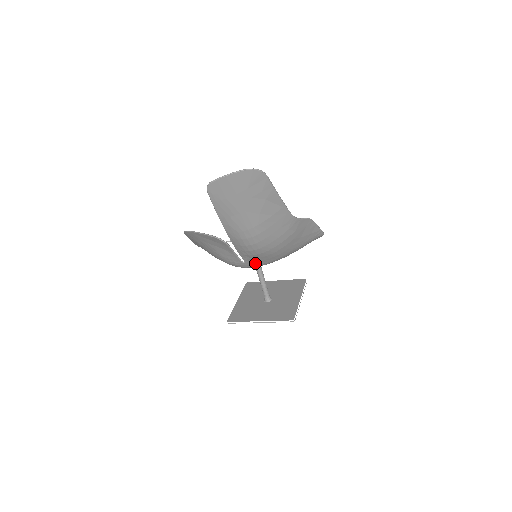
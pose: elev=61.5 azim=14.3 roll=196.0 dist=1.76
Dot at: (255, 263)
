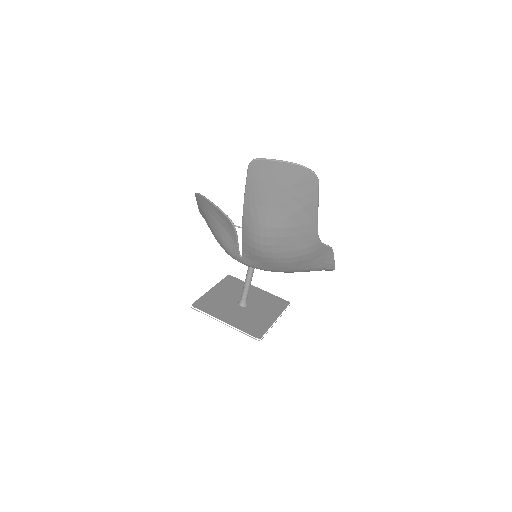
Dot at: (252, 263)
